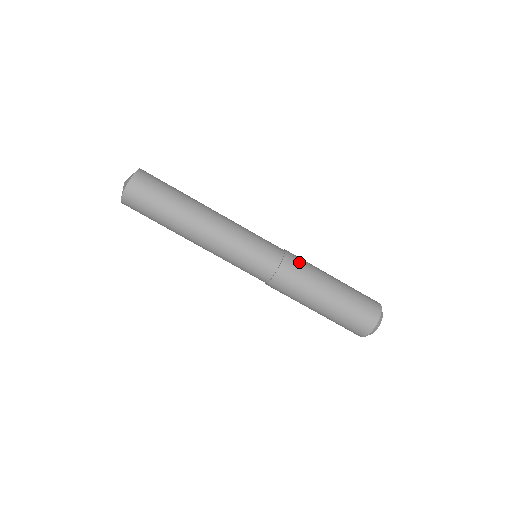
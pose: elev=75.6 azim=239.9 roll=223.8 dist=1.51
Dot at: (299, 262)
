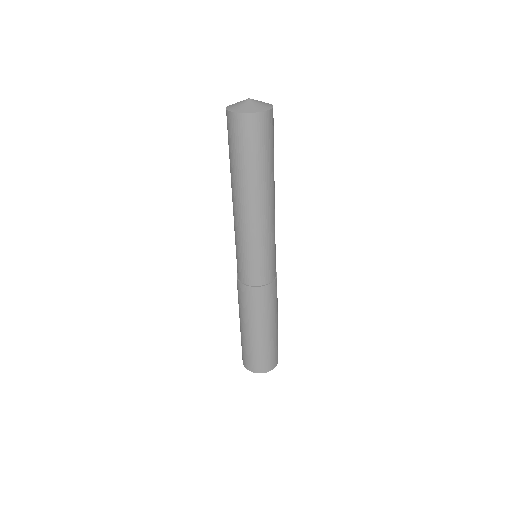
Dot at: (274, 295)
